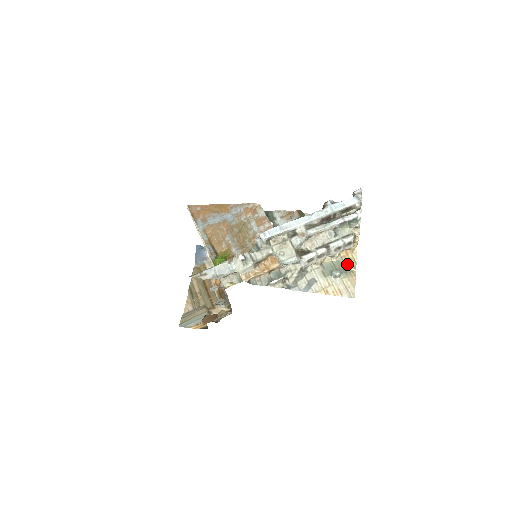
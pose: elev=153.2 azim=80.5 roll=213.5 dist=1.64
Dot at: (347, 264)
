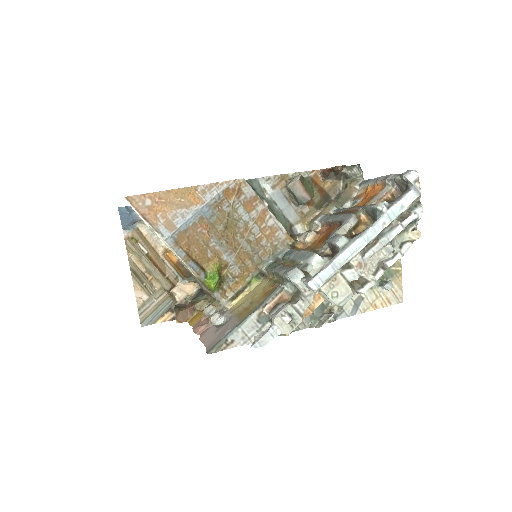
Dot at: occluded
